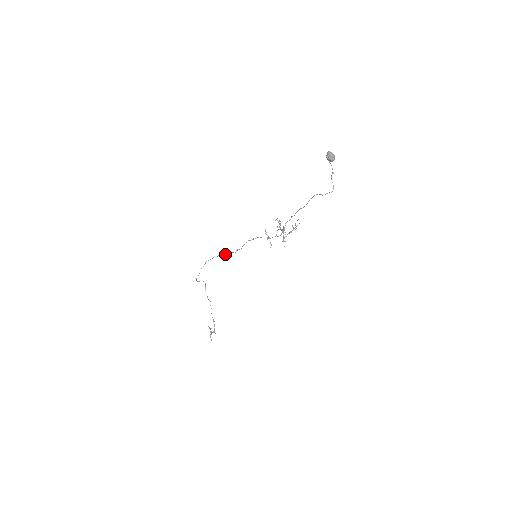
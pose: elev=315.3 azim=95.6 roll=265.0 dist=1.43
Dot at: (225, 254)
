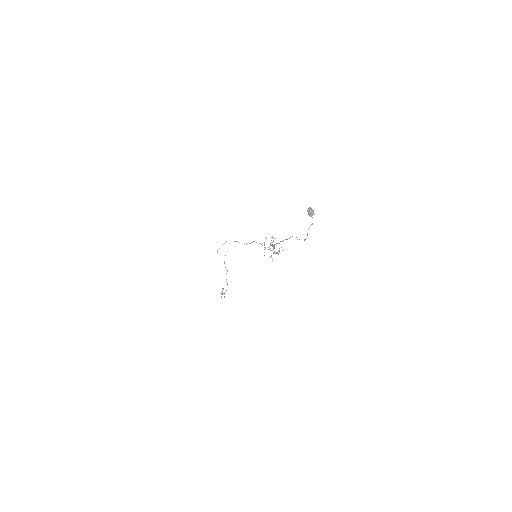
Dot at: occluded
